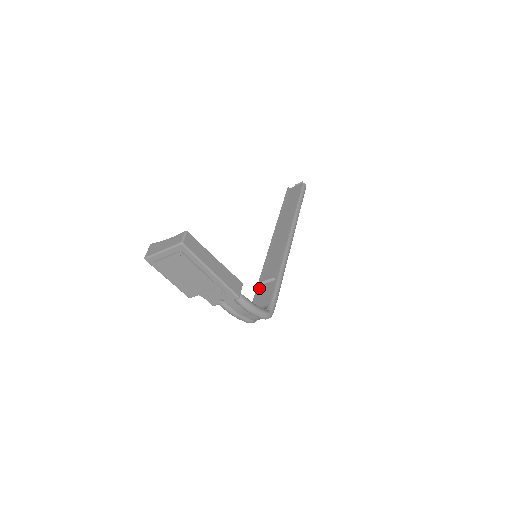
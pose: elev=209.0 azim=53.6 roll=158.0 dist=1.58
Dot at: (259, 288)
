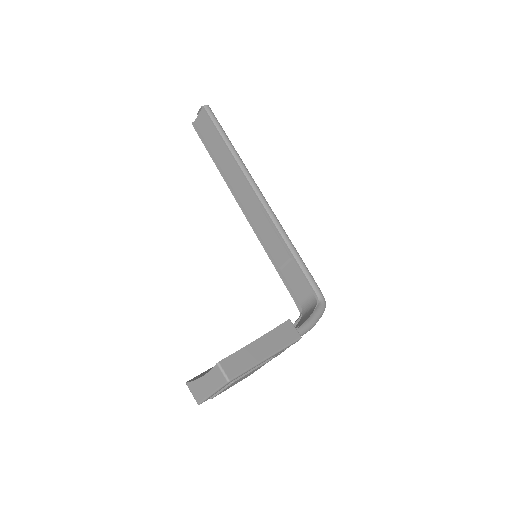
Dot at: (283, 276)
